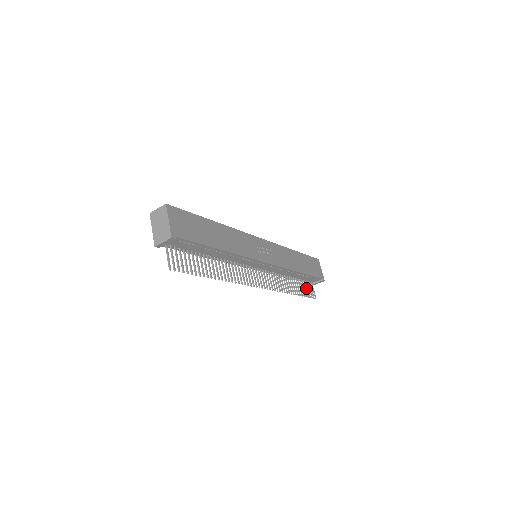
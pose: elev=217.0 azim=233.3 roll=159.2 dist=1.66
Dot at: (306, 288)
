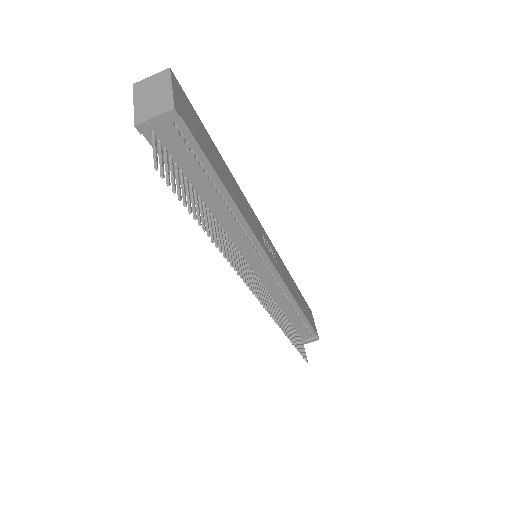
Dot at: (298, 341)
